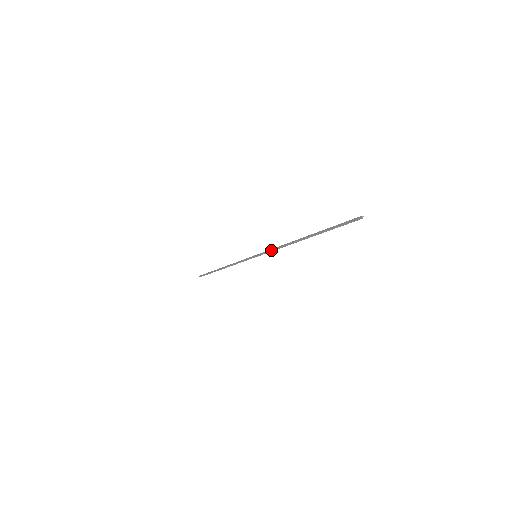
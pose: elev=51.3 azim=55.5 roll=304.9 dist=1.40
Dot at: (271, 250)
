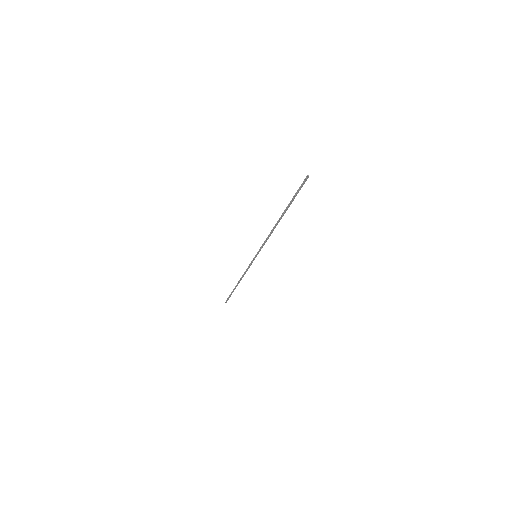
Dot at: (264, 242)
